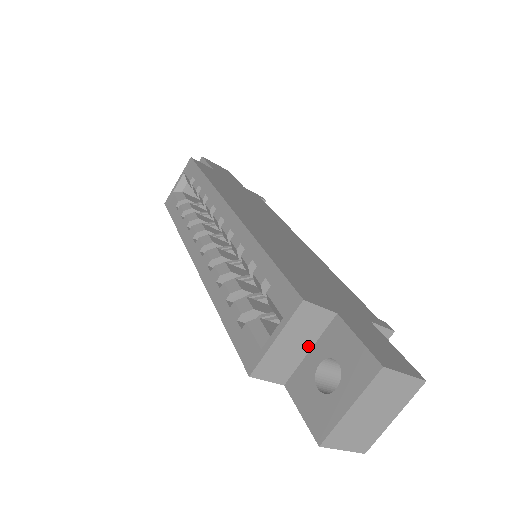
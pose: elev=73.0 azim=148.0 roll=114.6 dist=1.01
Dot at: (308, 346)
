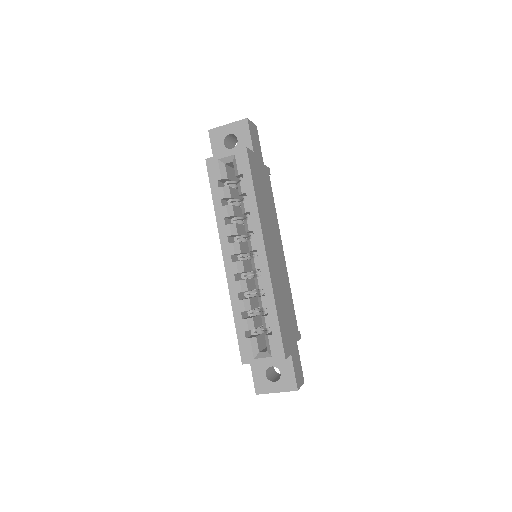
Dot at: occluded
